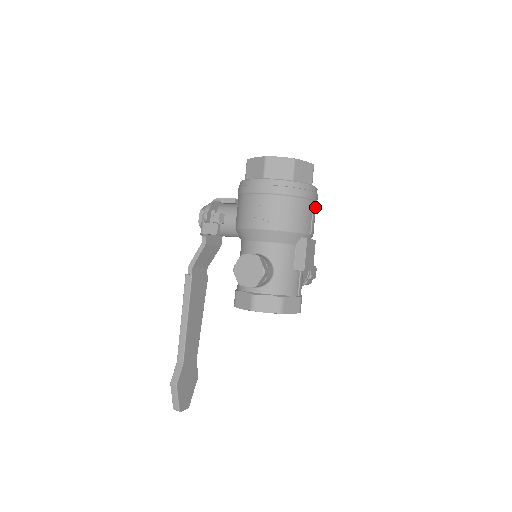
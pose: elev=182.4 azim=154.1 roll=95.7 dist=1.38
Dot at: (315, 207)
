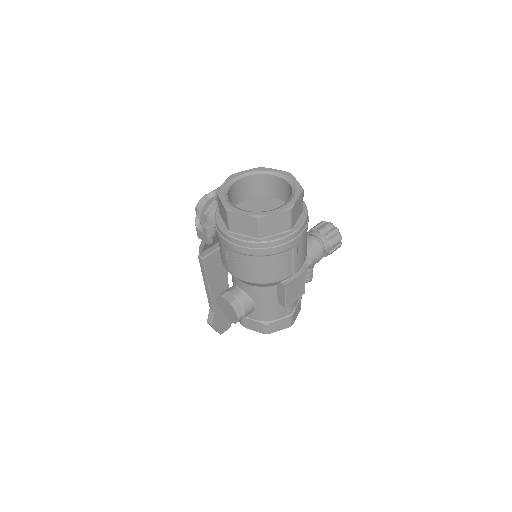
Dot at: (300, 245)
